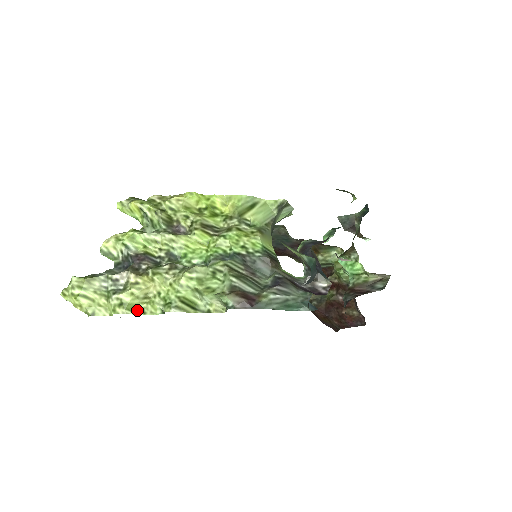
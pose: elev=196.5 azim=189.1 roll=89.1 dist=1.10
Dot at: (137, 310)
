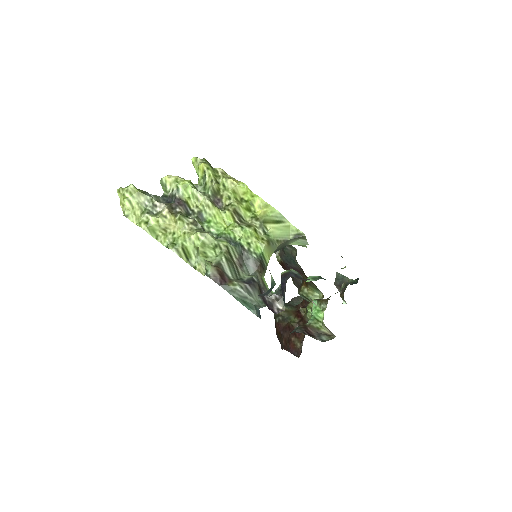
Dot at: (154, 233)
